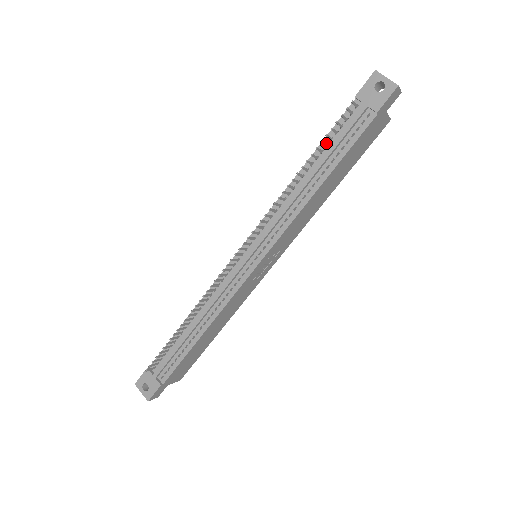
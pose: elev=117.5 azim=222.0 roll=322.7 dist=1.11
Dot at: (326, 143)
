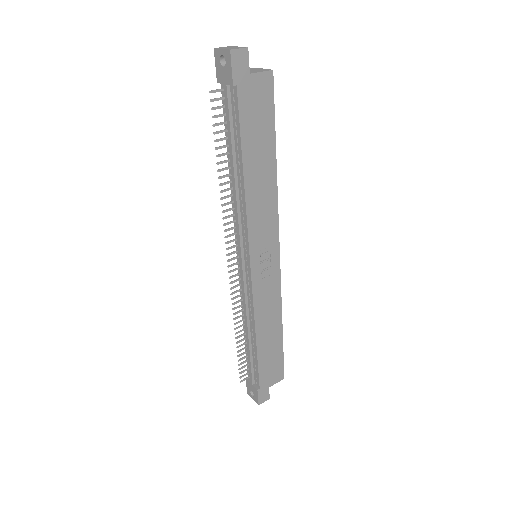
Dot at: (227, 136)
